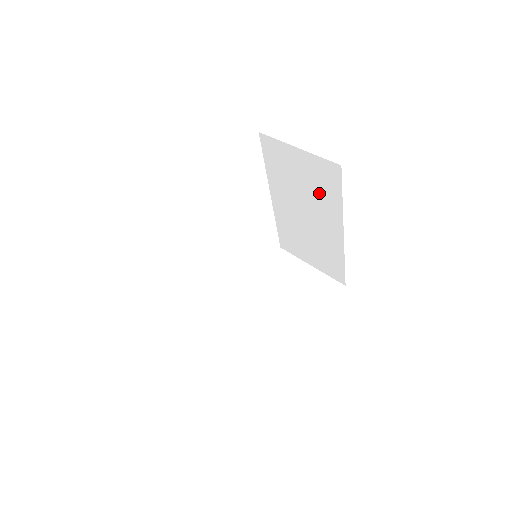
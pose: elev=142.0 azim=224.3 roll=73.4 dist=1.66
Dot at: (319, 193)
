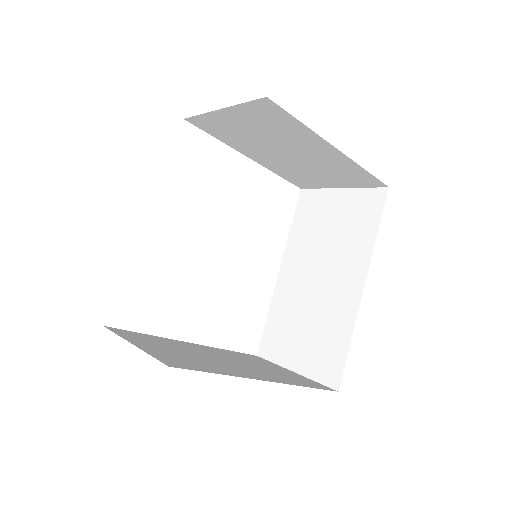
Dot at: (348, 237)
